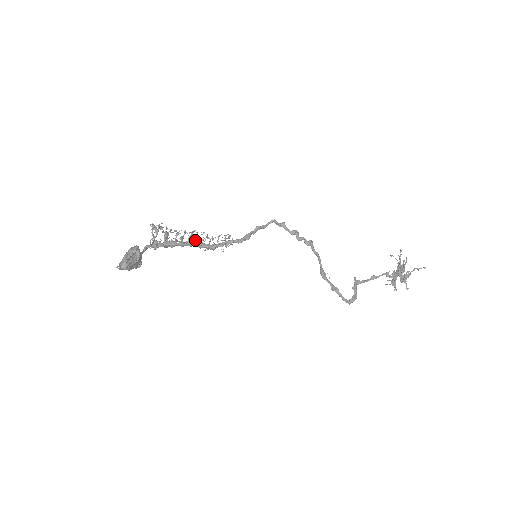
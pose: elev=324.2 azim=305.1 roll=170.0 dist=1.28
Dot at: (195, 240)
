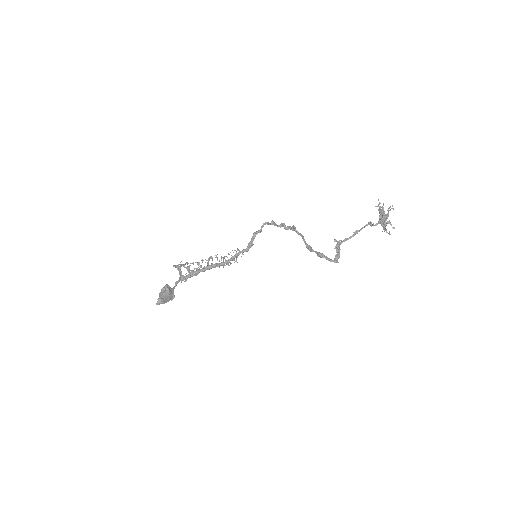
Dot at: (212, 263)
